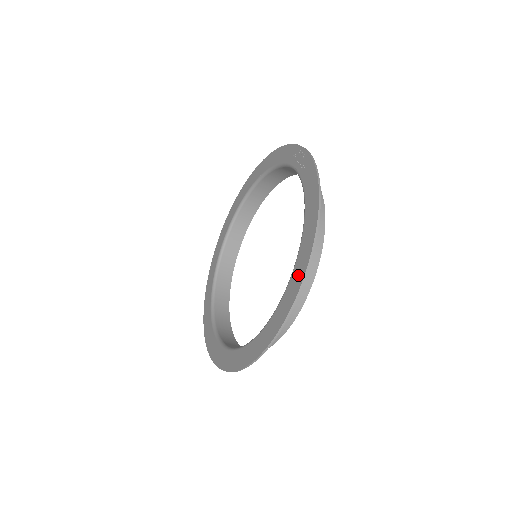
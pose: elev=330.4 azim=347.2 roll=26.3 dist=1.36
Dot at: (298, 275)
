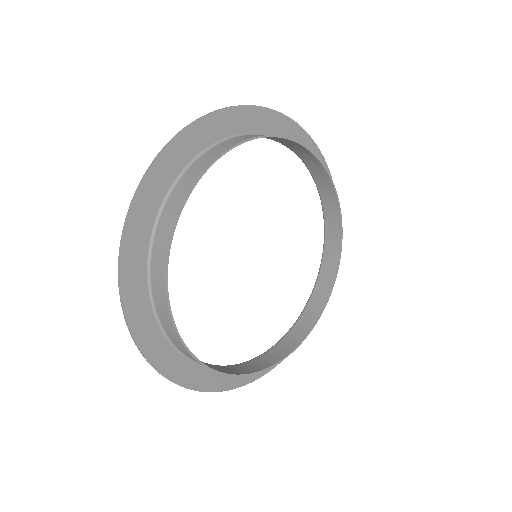
Dot at: (161, 171)
